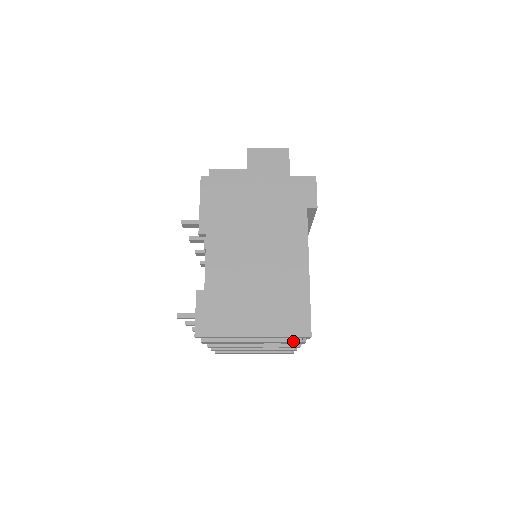
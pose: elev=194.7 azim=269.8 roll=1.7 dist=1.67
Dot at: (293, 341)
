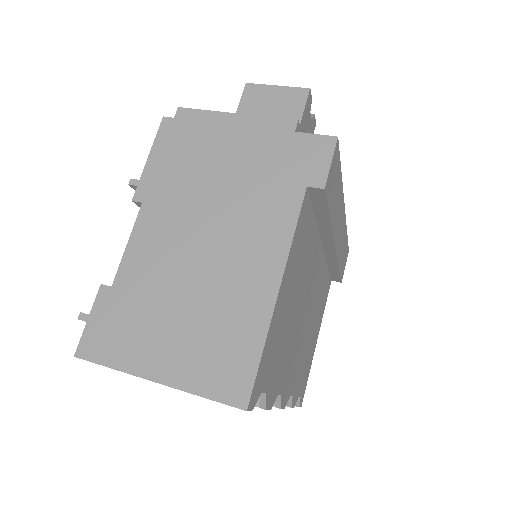
Dot at: occluded
